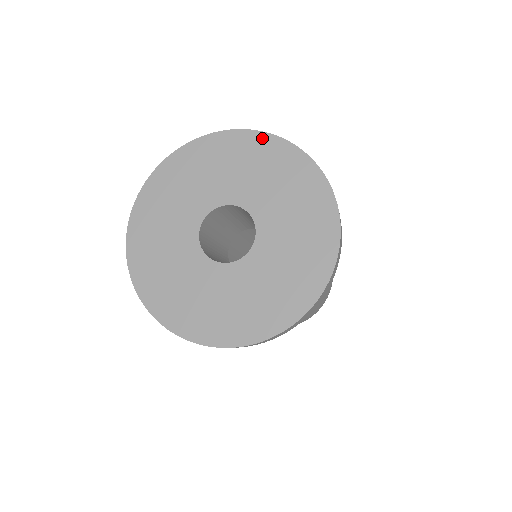
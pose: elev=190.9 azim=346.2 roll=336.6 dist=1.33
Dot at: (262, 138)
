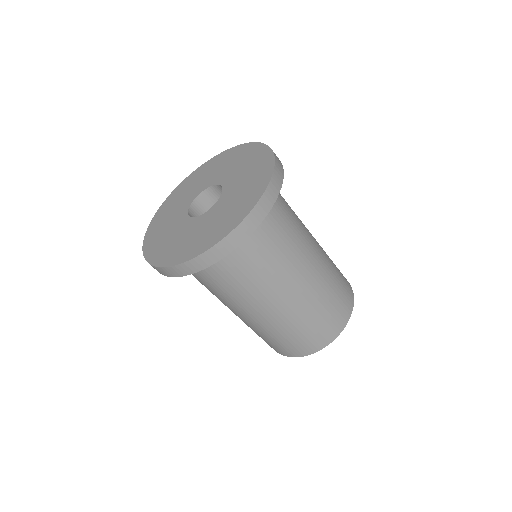
Dot at: (225, 153)
